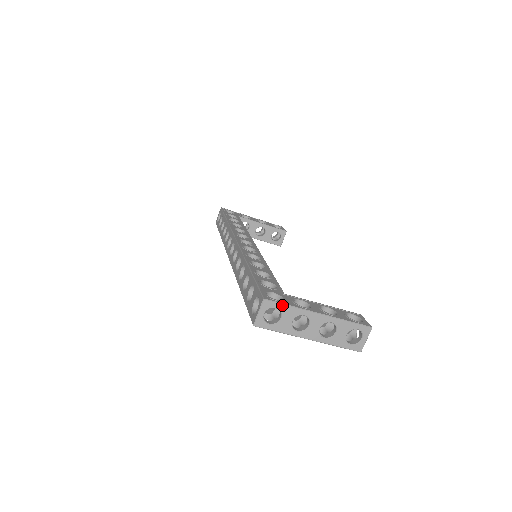
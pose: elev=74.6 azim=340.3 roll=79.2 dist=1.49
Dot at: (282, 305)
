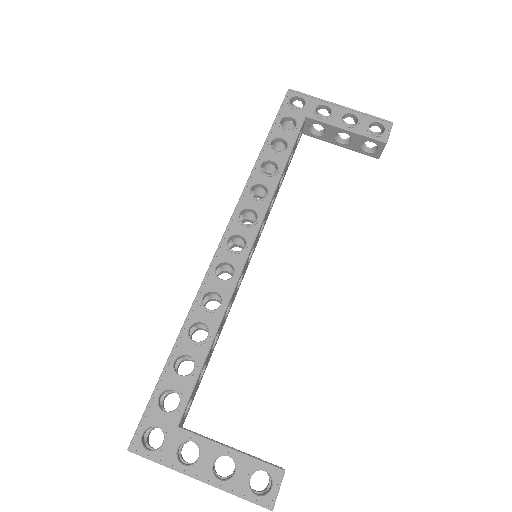
Dot at: occluded
